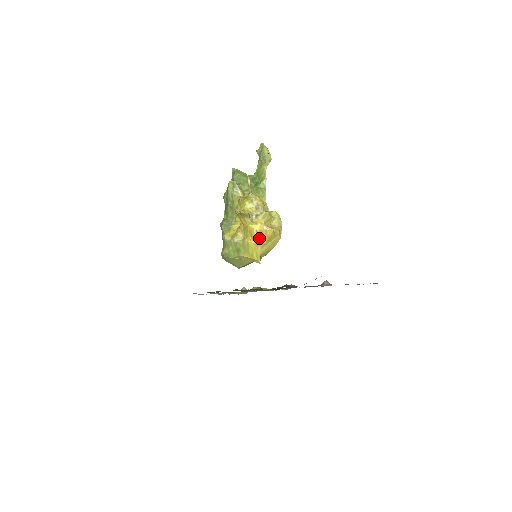
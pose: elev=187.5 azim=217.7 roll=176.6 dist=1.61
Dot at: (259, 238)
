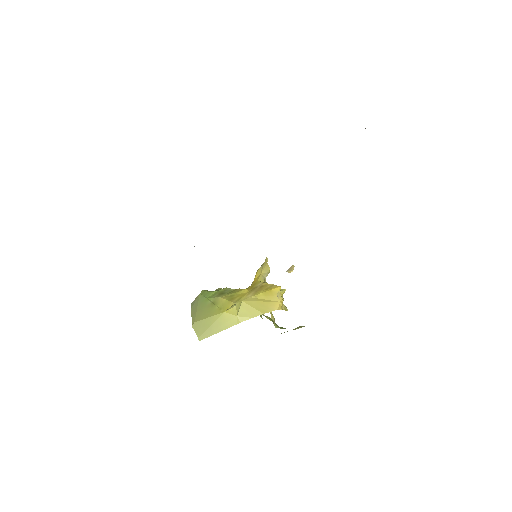
Dot at: (259, 288)
